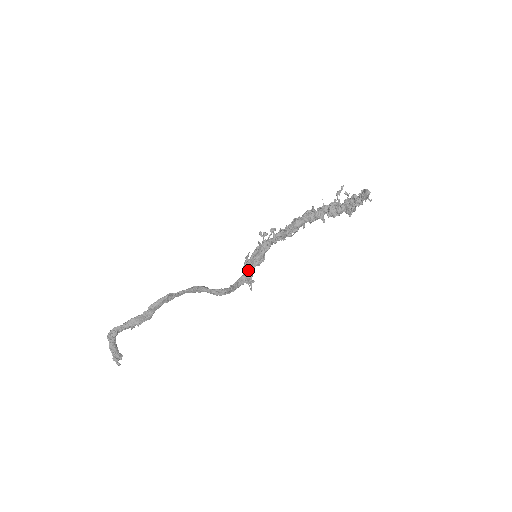
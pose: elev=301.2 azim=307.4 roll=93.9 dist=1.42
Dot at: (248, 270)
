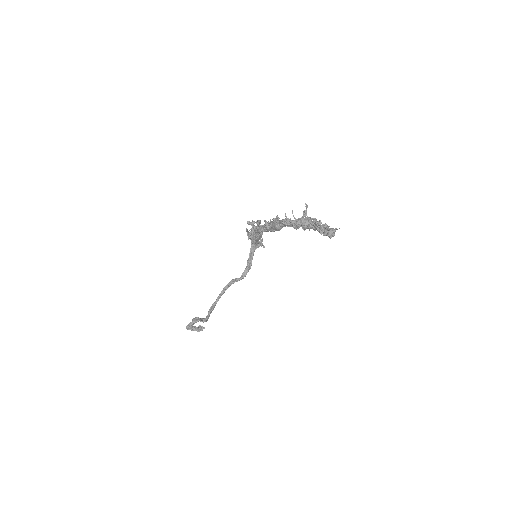
Dot at: (254, 242)
